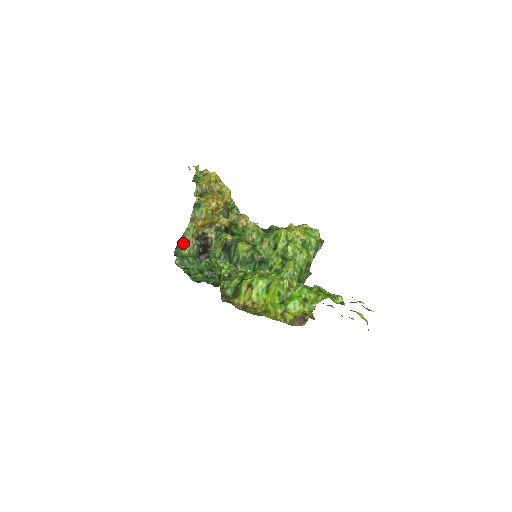
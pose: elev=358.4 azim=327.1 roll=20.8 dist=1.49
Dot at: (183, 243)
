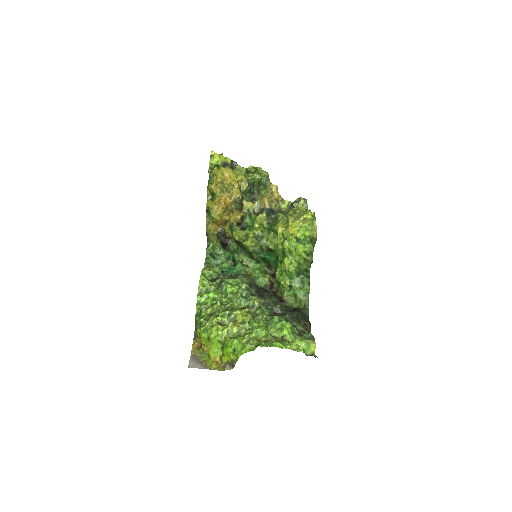
Dot at: (210, 238)
